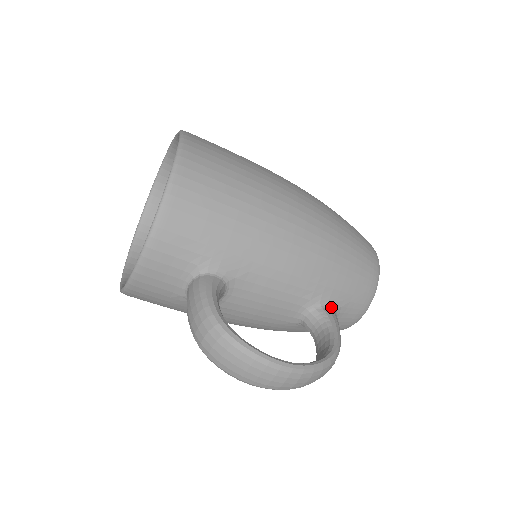
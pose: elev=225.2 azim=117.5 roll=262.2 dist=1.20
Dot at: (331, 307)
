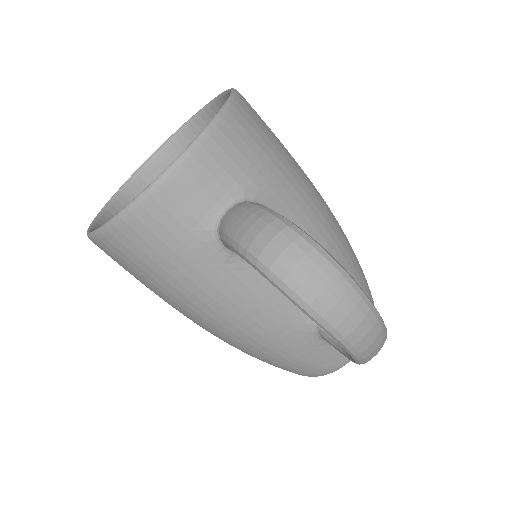
Dot at: occluded
